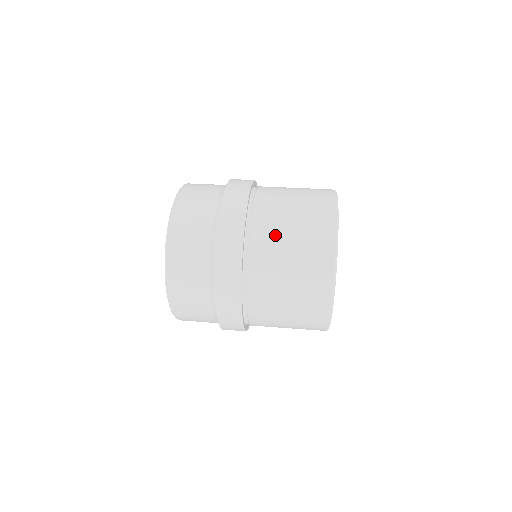
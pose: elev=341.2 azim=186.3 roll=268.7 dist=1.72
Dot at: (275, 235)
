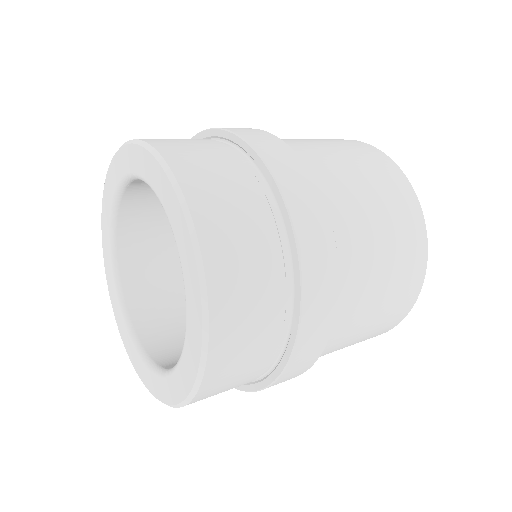
Dot at: (305, 143)
